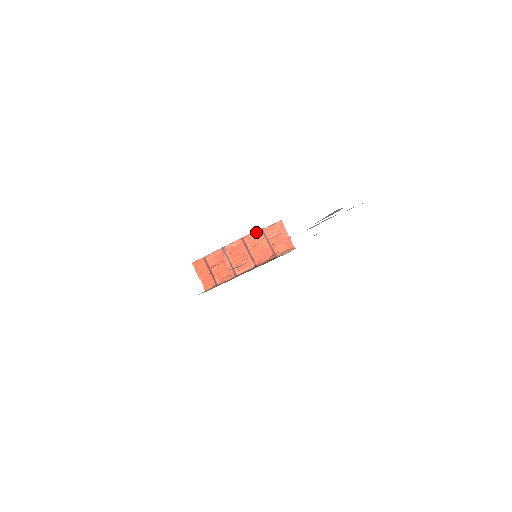
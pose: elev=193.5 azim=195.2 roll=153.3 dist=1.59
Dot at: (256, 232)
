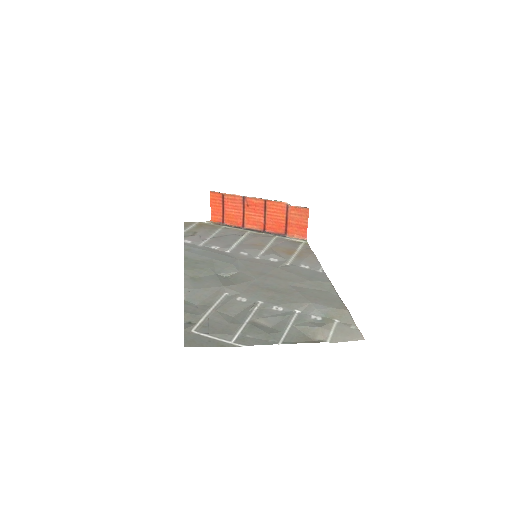
Dot at: (281, 204)
